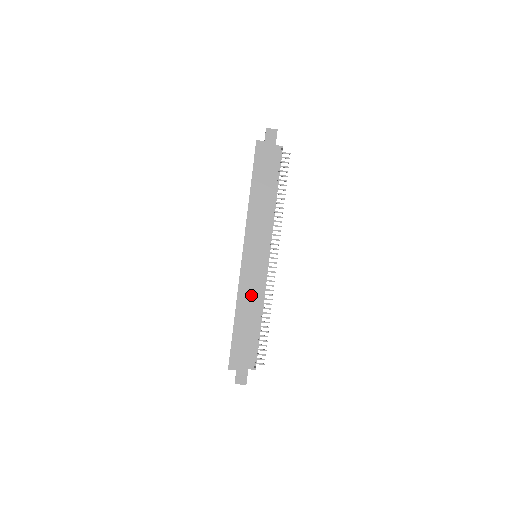
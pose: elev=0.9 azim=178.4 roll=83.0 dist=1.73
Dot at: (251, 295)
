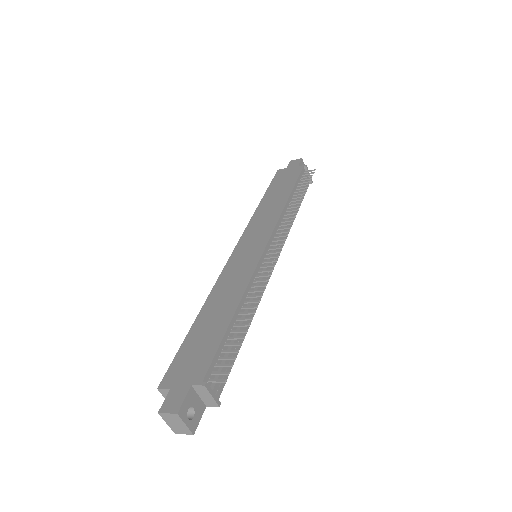
Dot at: (231, 286)
